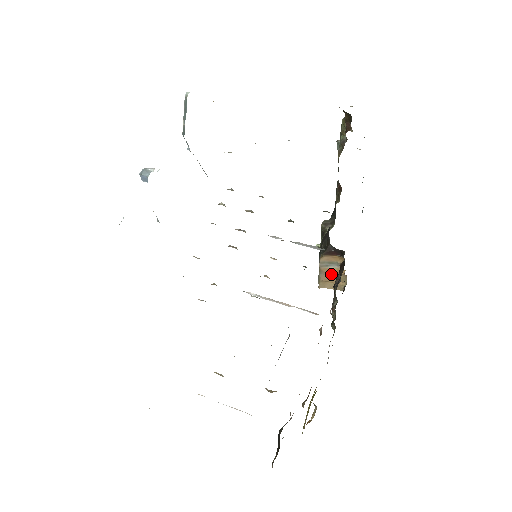
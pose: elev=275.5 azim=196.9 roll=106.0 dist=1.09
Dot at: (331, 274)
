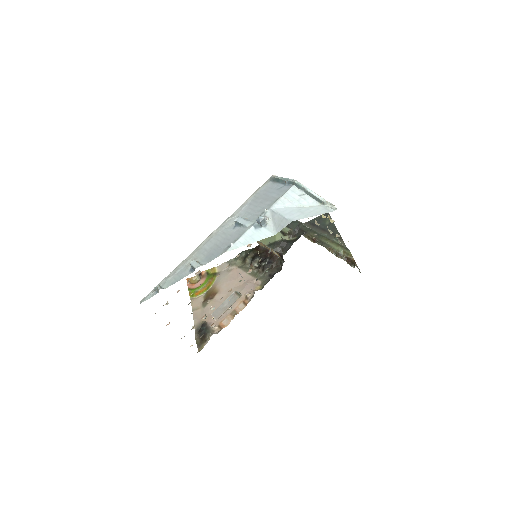
Dot at: occluded
